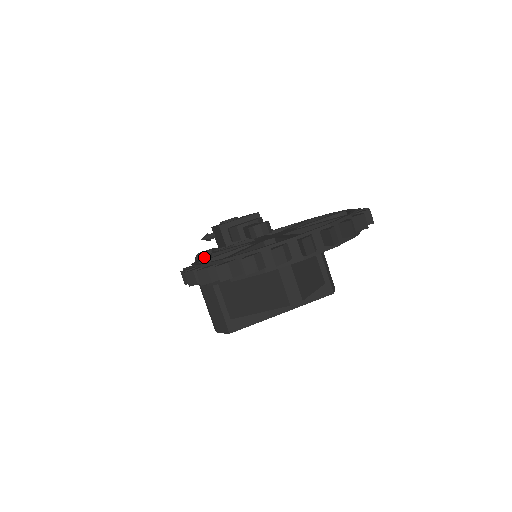
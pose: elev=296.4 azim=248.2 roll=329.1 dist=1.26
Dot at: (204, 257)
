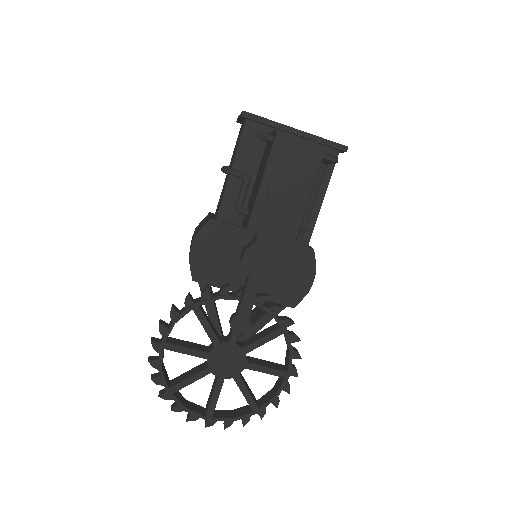
Dot at: occluded
